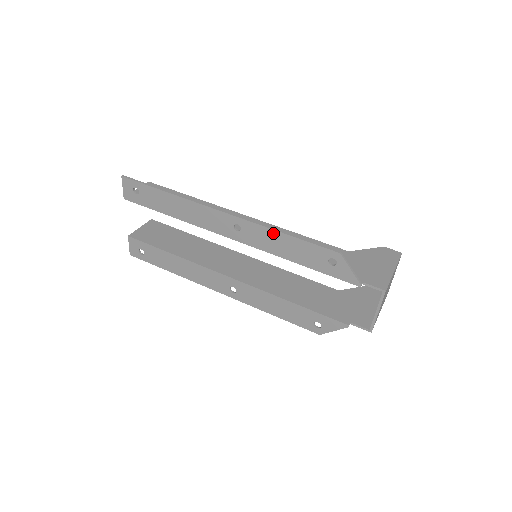
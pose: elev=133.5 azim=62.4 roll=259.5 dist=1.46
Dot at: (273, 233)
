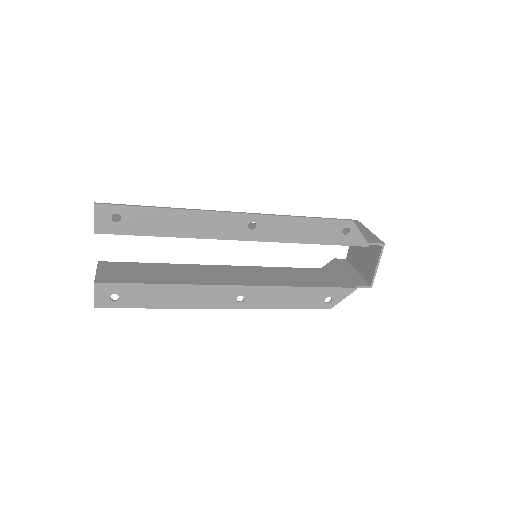
Dot at: (291, 220)
